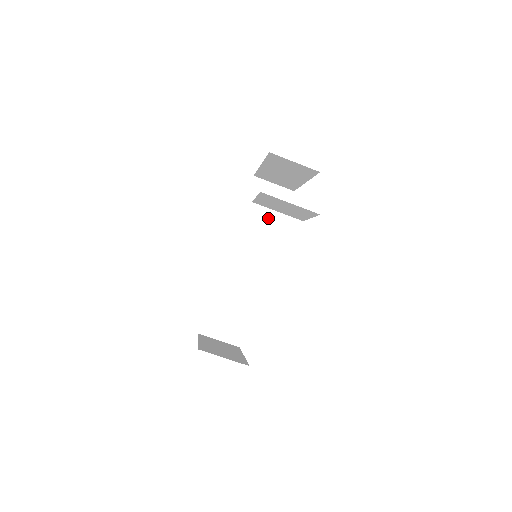
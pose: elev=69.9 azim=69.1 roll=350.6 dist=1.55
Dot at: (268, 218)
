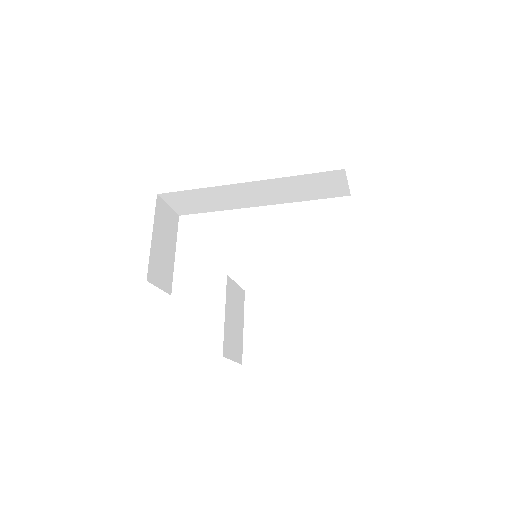
Dot at: (308, 192)
